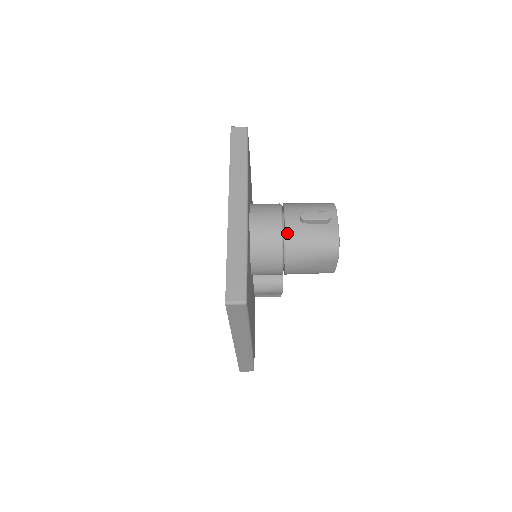
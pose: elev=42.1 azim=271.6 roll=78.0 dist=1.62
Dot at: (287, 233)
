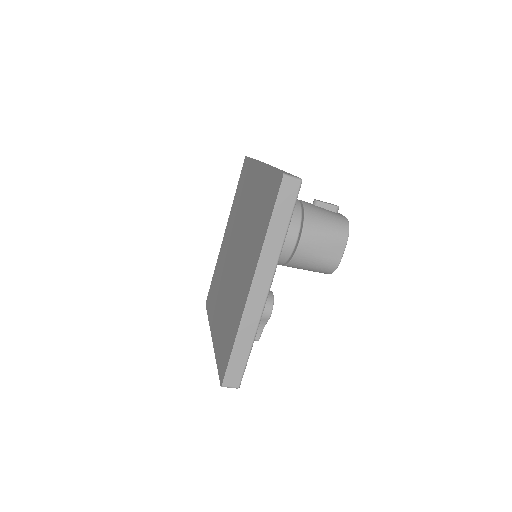
Dot at: (305, 205)
